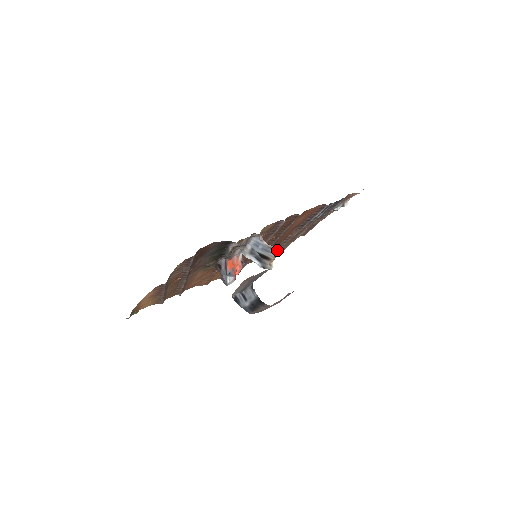
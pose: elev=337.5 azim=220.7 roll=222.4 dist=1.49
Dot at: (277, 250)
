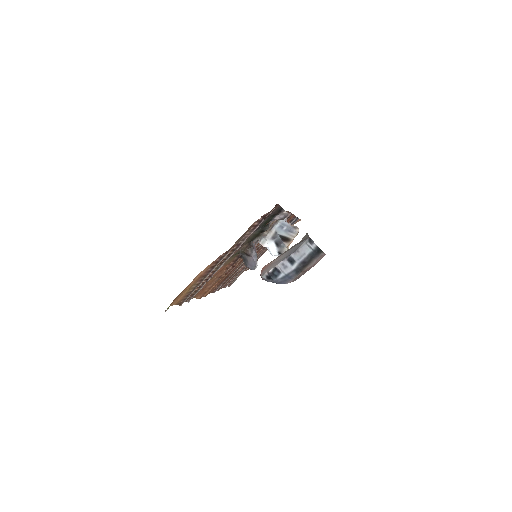
Dot at: occluded
